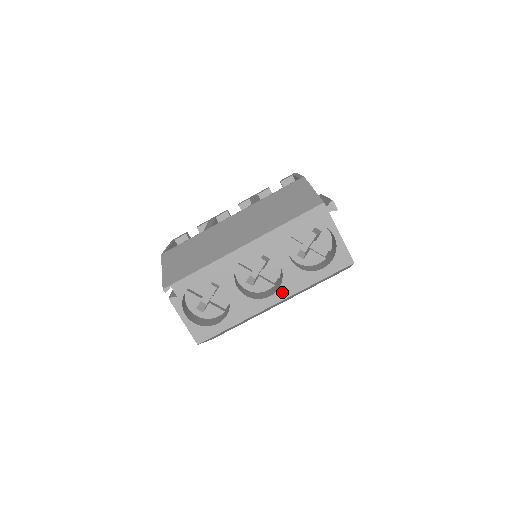
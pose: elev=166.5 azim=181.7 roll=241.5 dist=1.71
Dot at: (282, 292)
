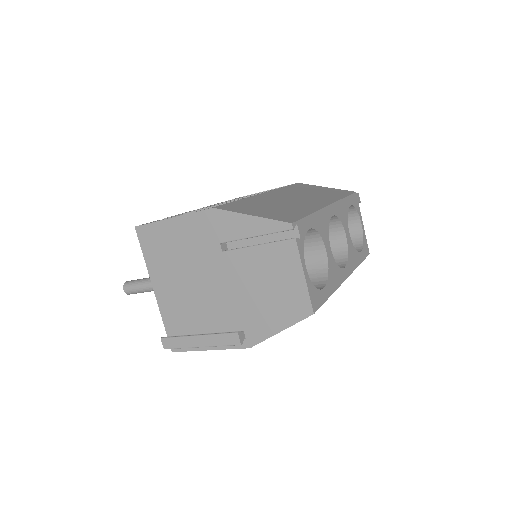
Dot at: (349, 266)
